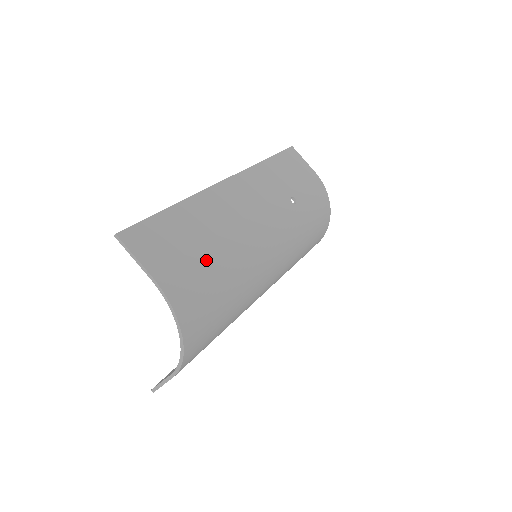
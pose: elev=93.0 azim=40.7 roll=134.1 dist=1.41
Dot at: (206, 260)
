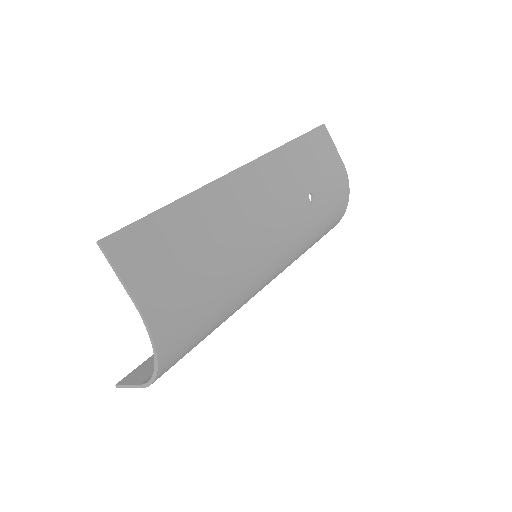
Dot at: (200, 276)
